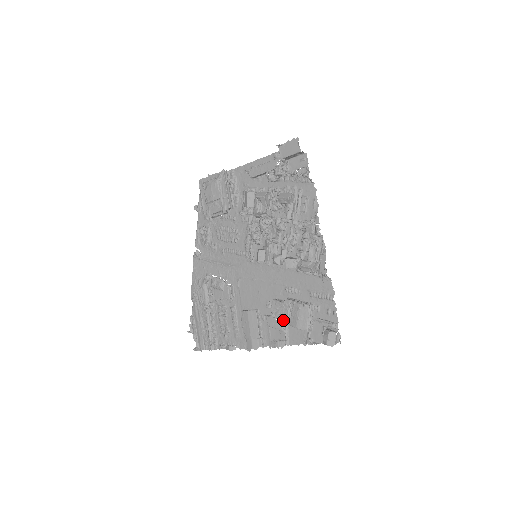
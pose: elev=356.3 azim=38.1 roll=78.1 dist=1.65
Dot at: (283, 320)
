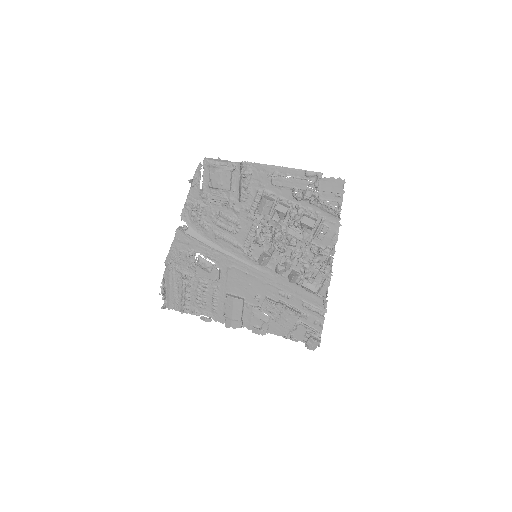
Dot at: (269, 314)
